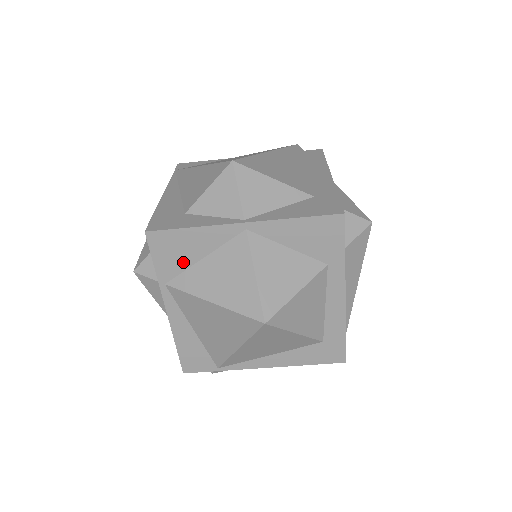
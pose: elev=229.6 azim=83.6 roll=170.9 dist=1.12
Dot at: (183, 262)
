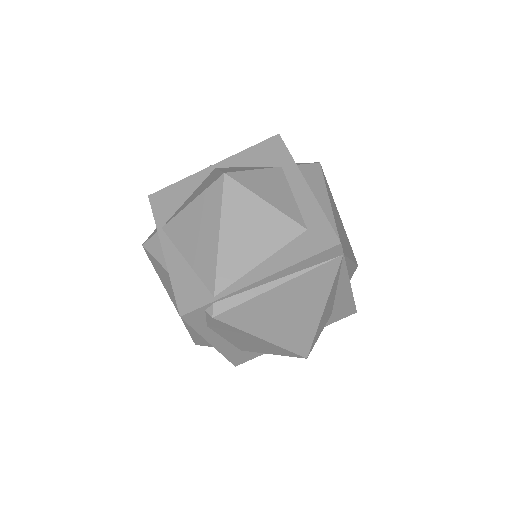
Dot at: (175, 206)
